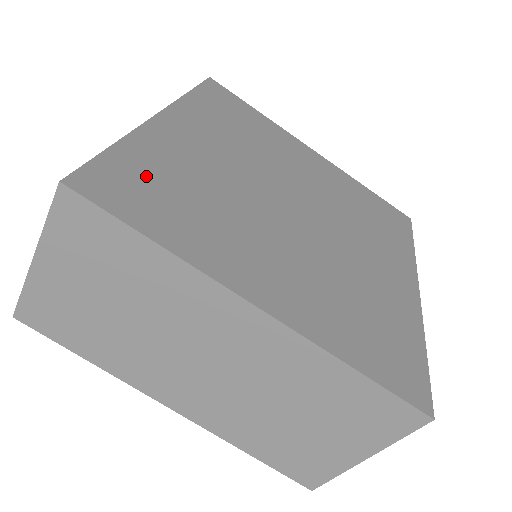
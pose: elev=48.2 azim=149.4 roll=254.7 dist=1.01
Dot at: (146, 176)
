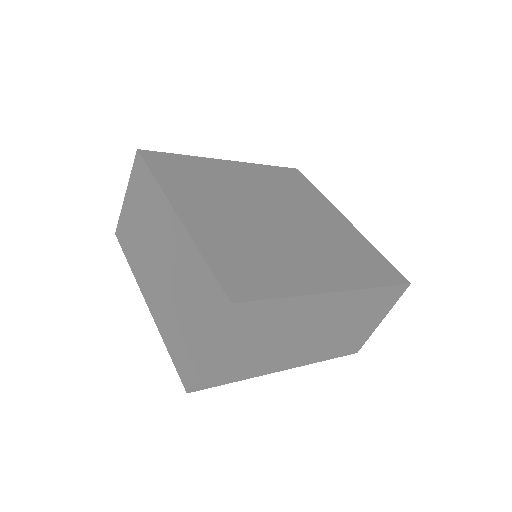
Dot at: (235, 264)
